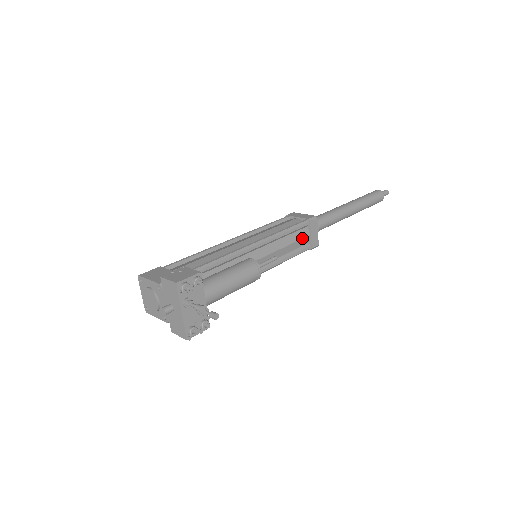
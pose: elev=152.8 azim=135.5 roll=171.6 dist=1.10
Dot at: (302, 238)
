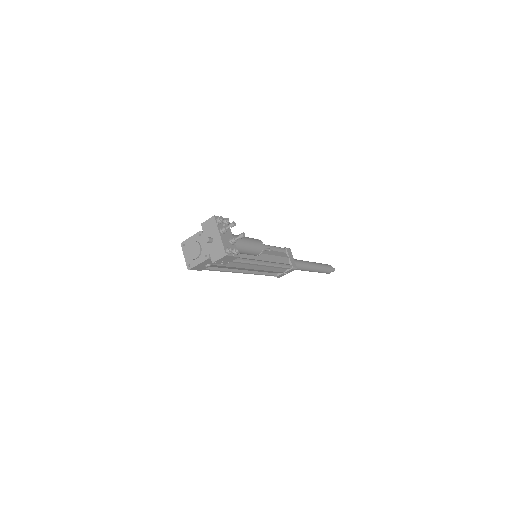
Dot at: (284, 257)
